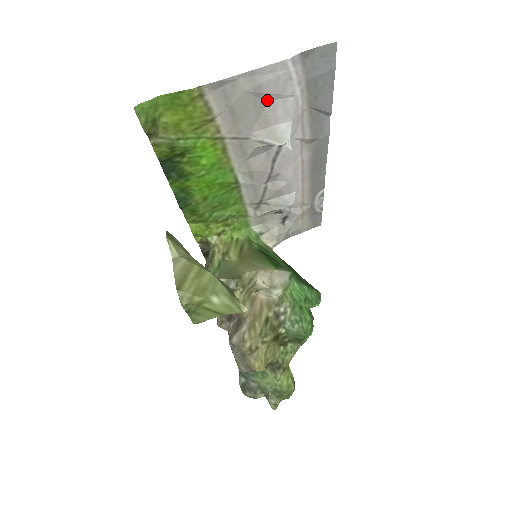
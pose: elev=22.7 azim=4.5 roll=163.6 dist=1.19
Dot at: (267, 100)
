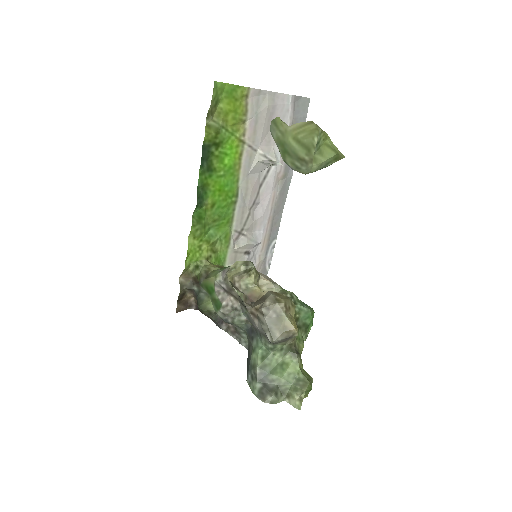
Dot at: occluded
